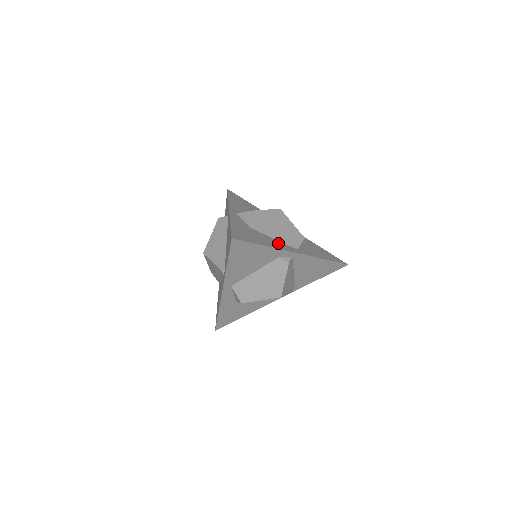
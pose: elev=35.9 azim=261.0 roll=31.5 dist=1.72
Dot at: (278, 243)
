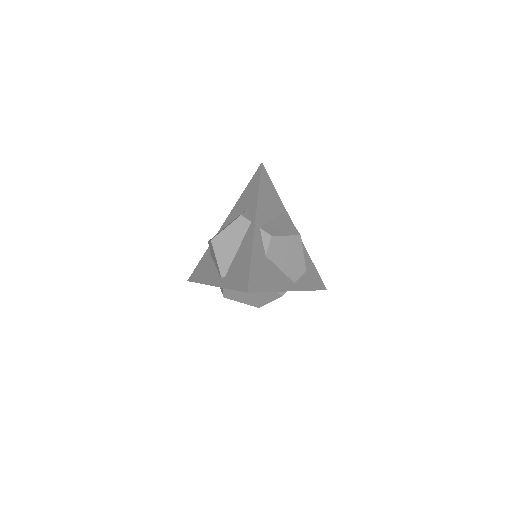
Dot at: (282, 278)
